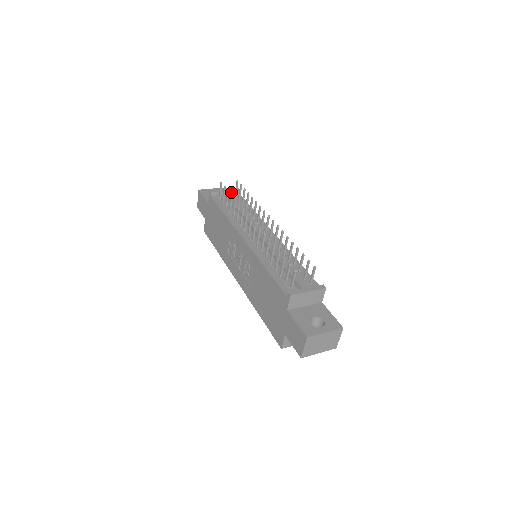
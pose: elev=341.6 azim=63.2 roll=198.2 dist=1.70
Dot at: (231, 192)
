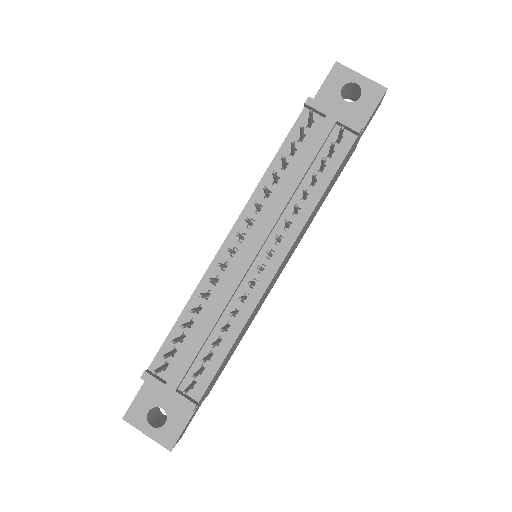
Dot at: (343, 125)
